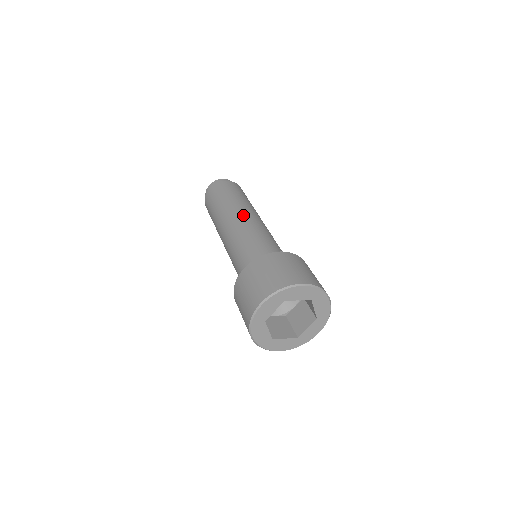
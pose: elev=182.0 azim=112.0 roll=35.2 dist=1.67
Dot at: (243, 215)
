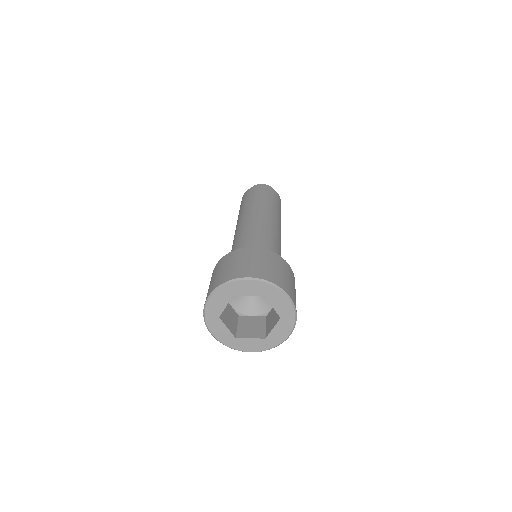
Dot at: (251, 216)
